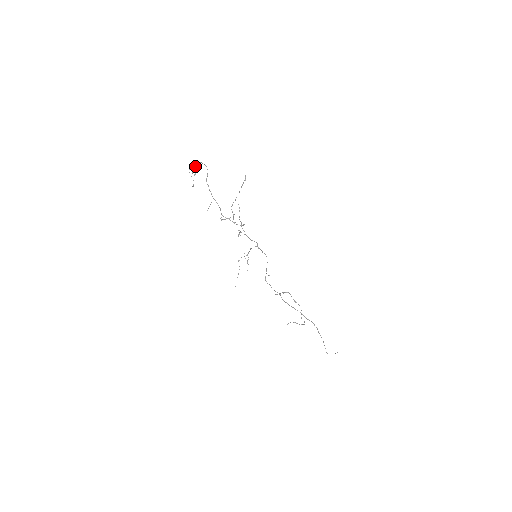
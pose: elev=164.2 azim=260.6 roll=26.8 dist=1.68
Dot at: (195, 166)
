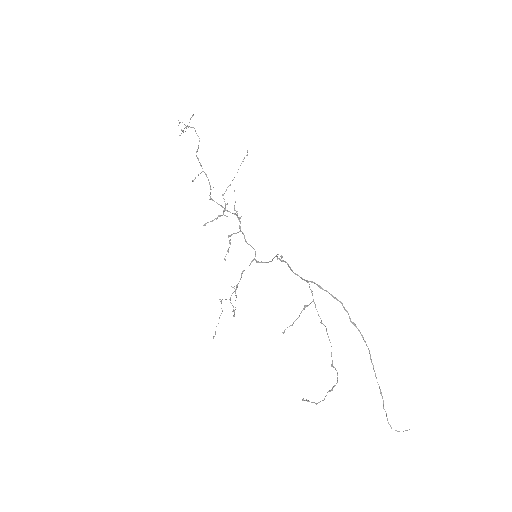
Dot at: occluded
